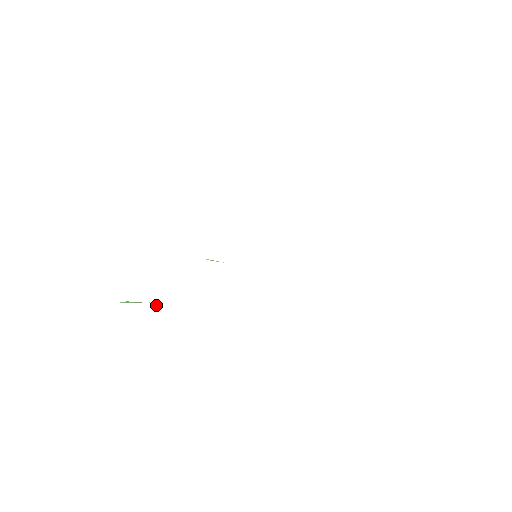
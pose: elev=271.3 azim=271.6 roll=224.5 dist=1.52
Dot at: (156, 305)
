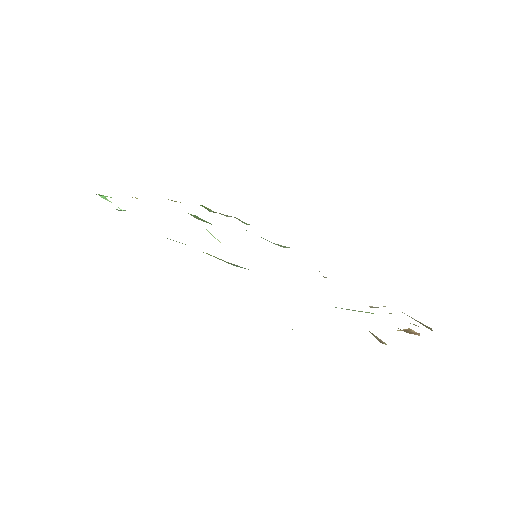
Dot at: (121, 210)
